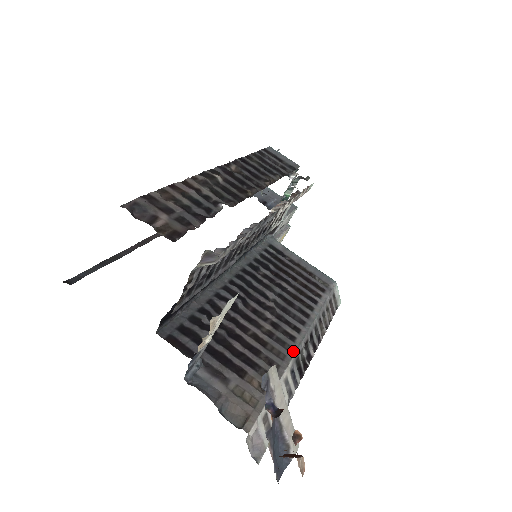
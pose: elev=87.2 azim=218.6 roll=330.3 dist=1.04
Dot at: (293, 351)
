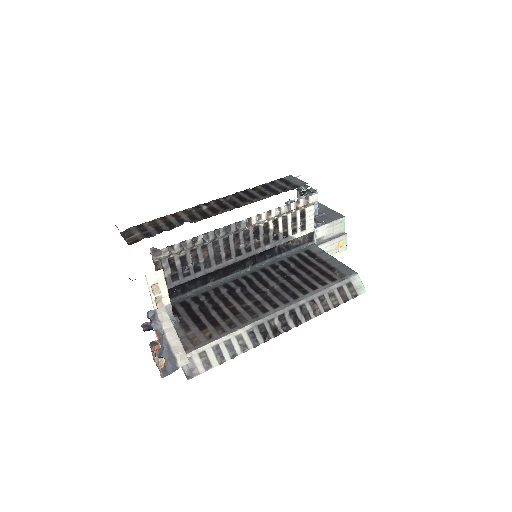
Dot at: (257, 319)
